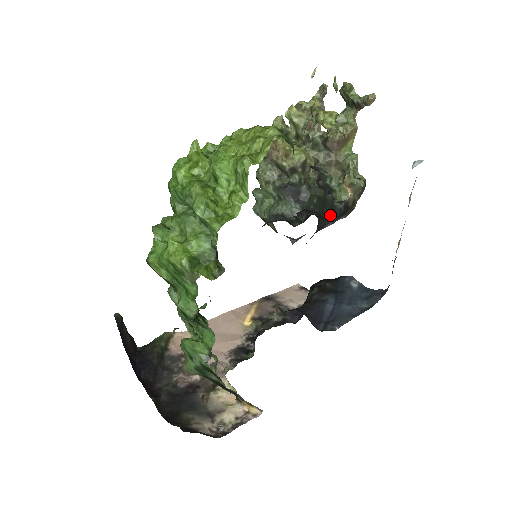
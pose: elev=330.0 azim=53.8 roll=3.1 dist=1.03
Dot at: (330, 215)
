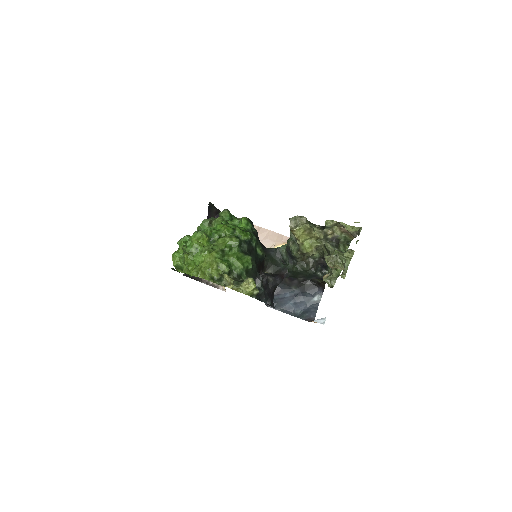
Dot at: (306, 277)
